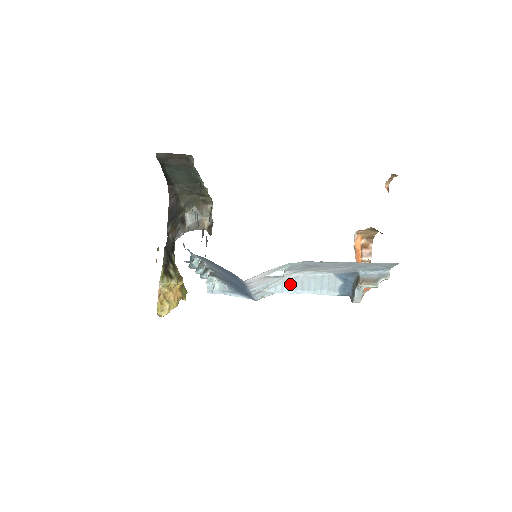
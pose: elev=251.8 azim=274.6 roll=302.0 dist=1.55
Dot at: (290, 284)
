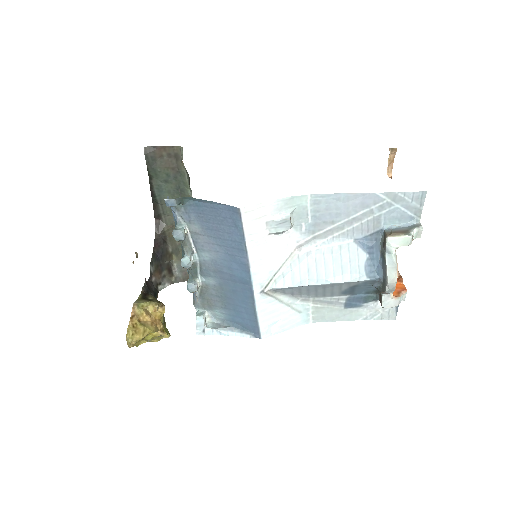
Dot at: (302, 269)
